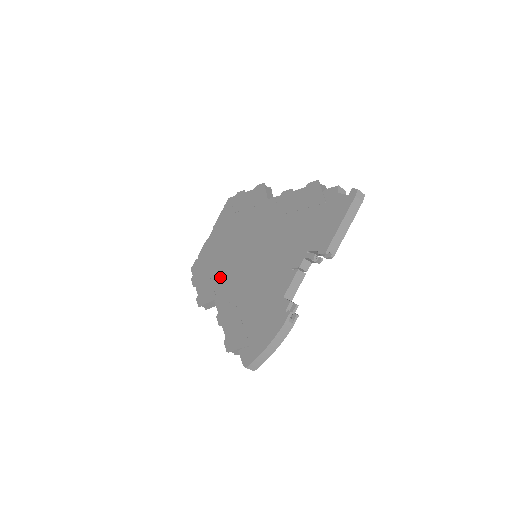
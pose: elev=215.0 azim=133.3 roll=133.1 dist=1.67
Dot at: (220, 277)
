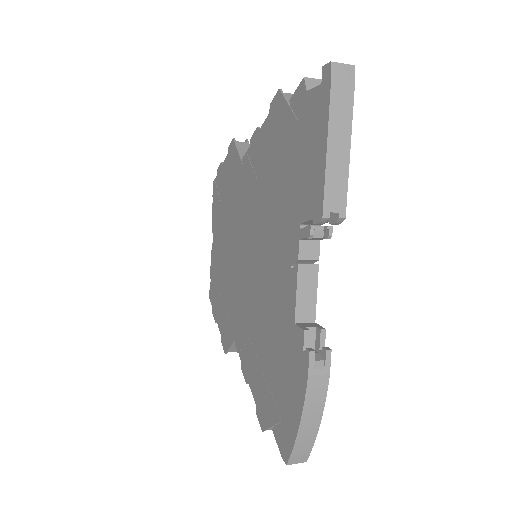
Dot at: (230, 304)
